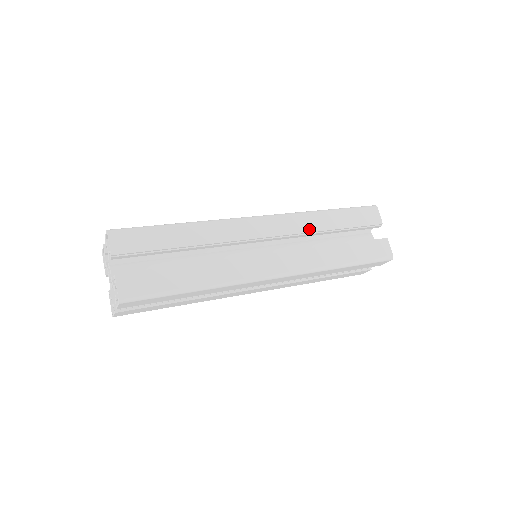
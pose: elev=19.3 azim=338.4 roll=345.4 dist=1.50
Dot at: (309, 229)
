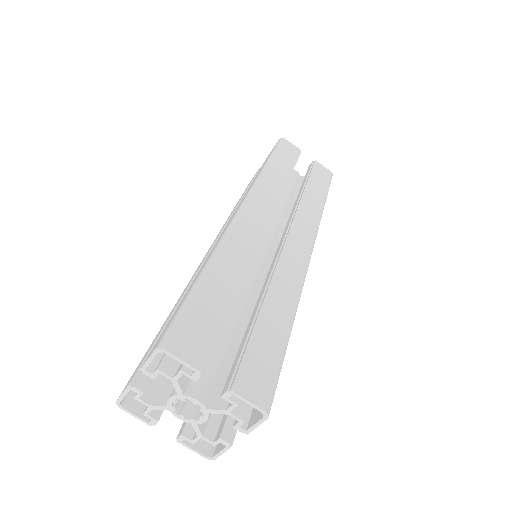
Dot at: (279, 190)
